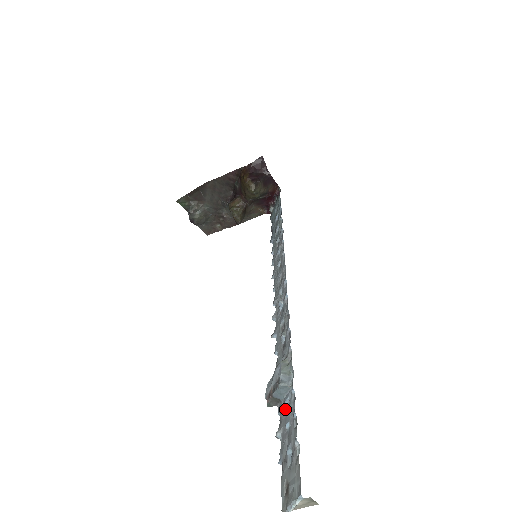
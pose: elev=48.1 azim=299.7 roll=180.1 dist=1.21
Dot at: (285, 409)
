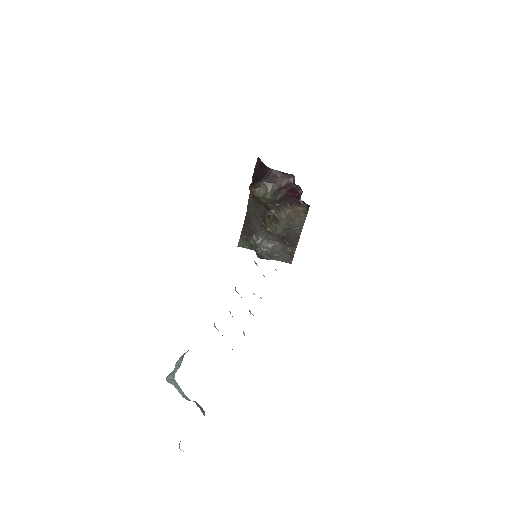
Dot at: occluded
